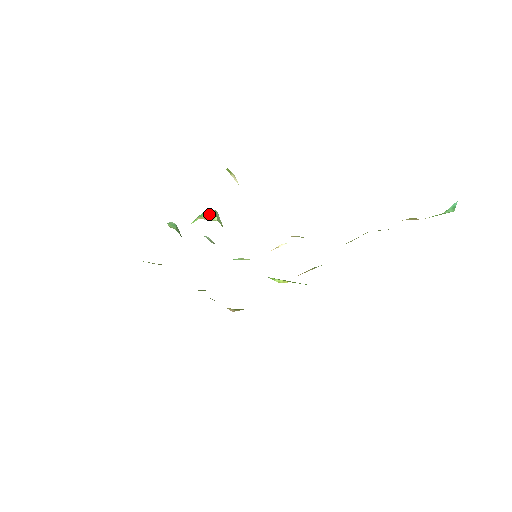
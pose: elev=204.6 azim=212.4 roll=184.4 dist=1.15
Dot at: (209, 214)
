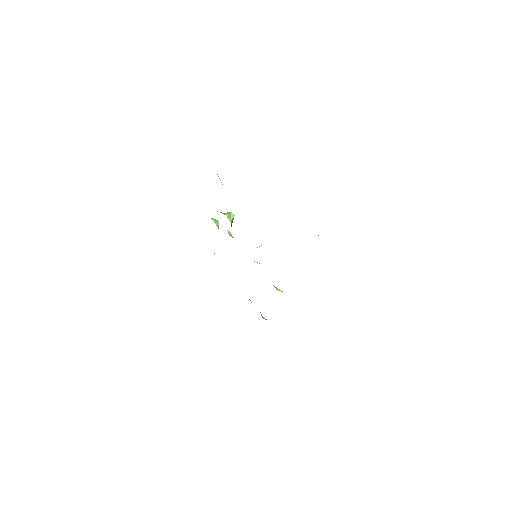
Dot at: (227, 213)
